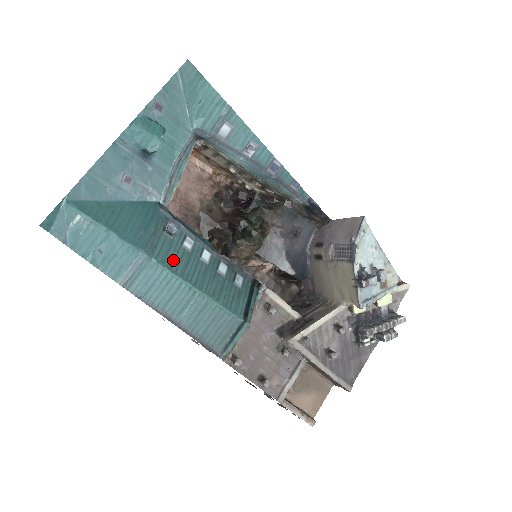
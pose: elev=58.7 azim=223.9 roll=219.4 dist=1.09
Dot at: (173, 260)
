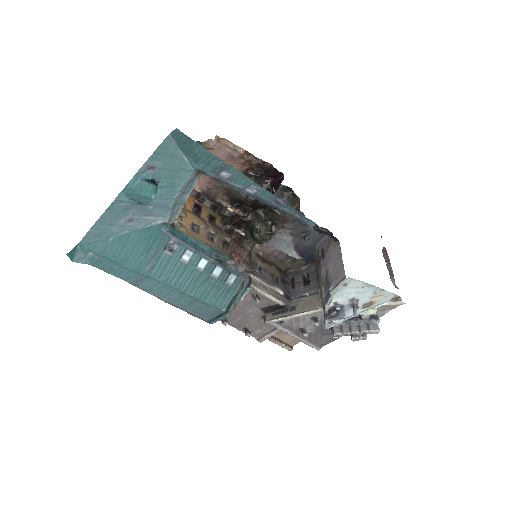
Dot at: (169, 274)
